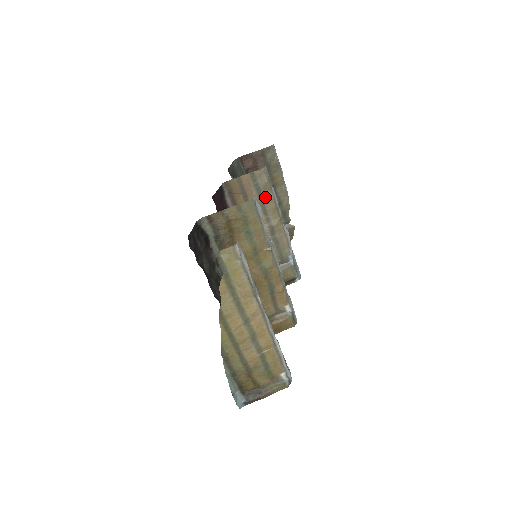
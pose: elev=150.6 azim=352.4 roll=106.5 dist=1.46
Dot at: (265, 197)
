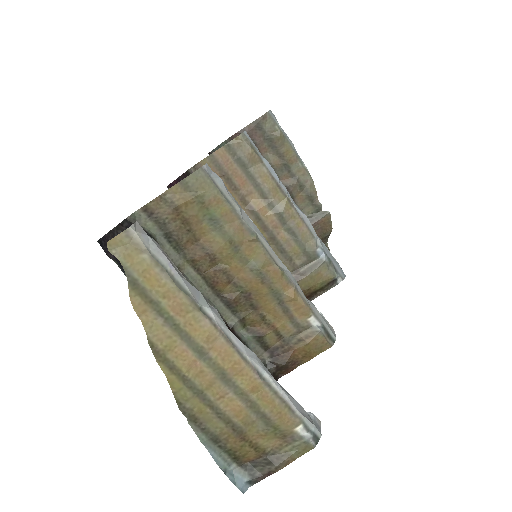
Dot at: (256, 174)
